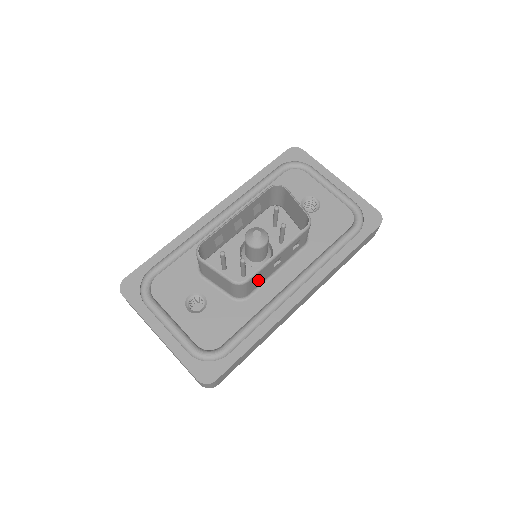
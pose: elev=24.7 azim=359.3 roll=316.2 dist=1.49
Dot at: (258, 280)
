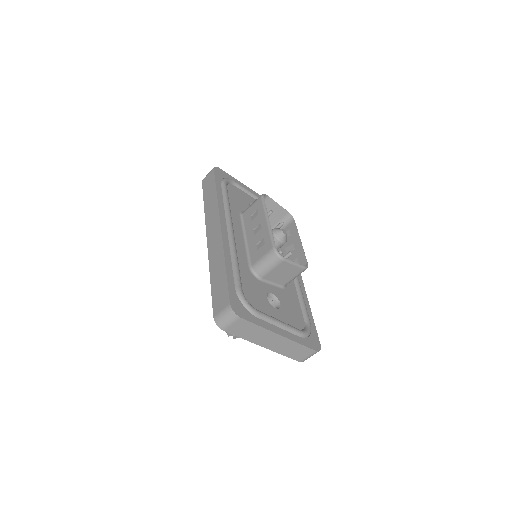
Dot at: occluded
